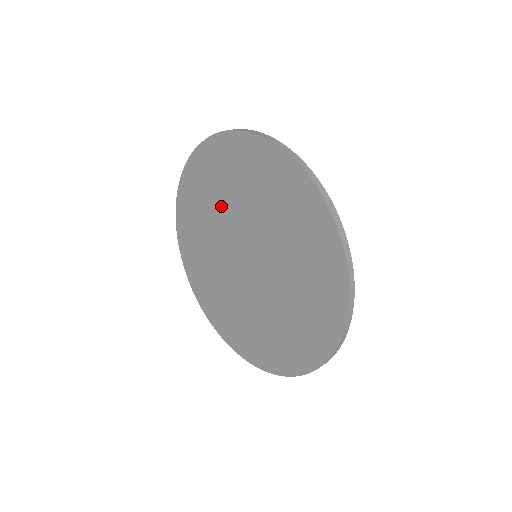
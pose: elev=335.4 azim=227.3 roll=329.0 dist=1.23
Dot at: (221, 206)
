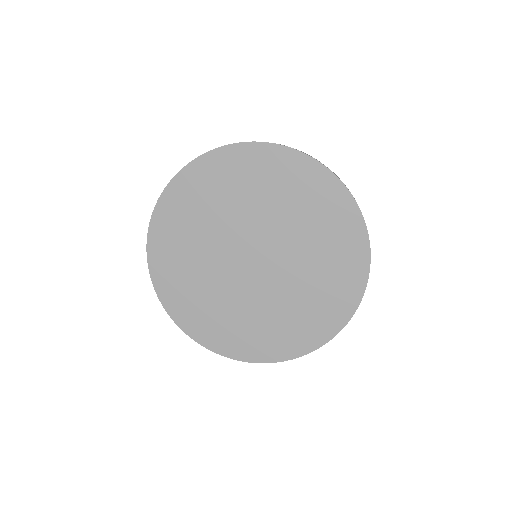
Dot at: (201, 251)
